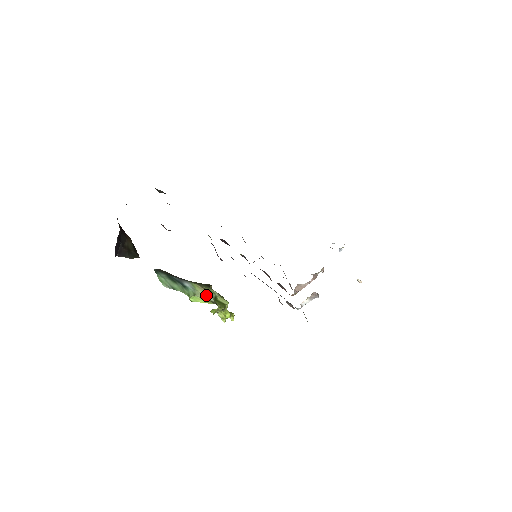
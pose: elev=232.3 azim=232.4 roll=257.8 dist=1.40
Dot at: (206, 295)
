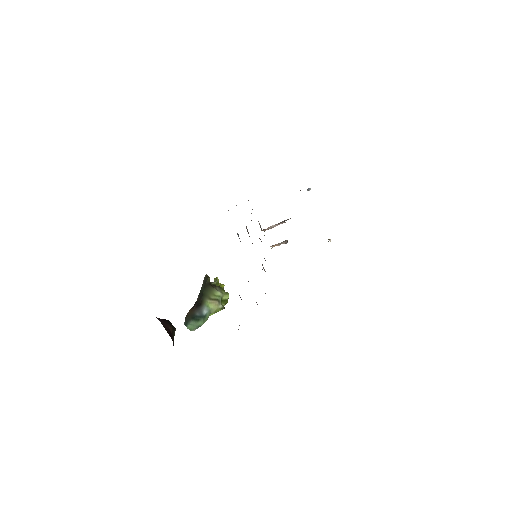
Dot at: (217, 306)
